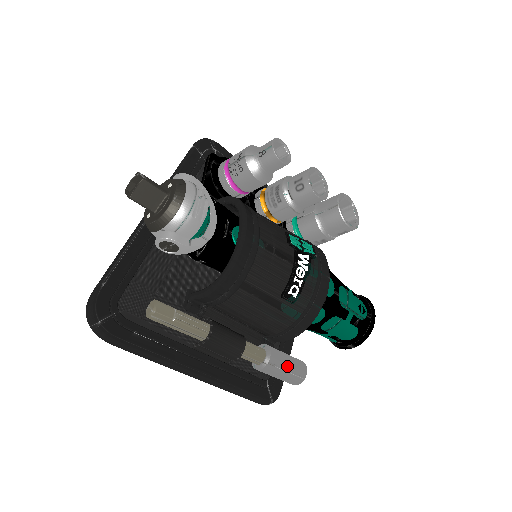
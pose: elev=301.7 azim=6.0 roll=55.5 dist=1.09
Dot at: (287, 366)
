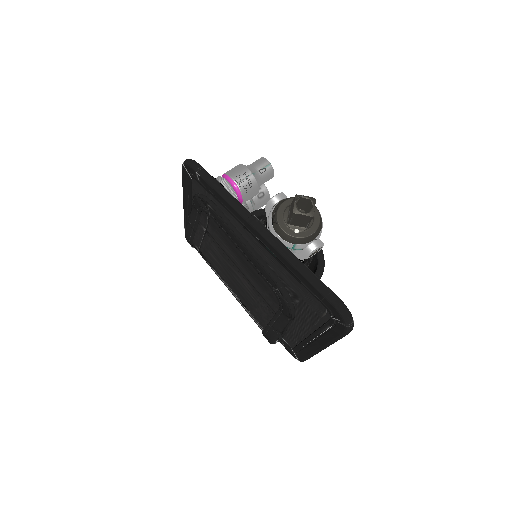
Dot at: occluded
